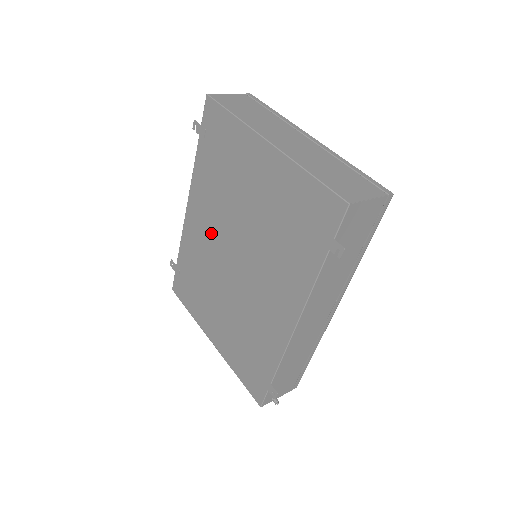
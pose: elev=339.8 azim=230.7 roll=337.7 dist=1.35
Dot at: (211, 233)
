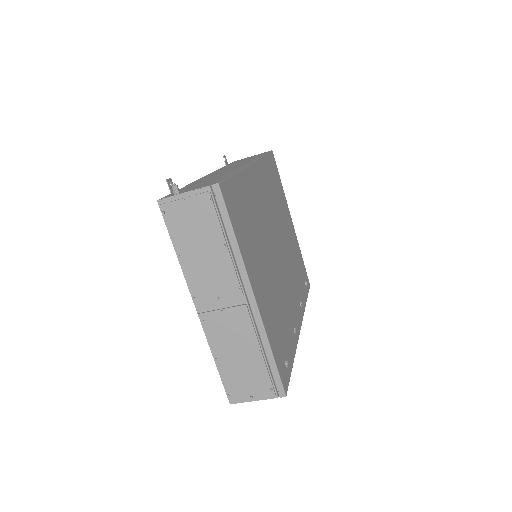
Dot at: occluded
